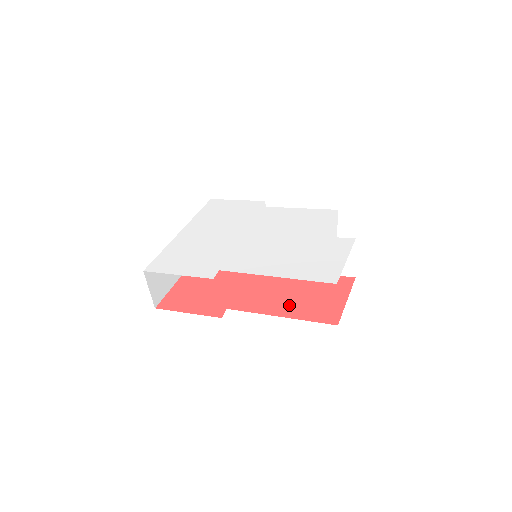
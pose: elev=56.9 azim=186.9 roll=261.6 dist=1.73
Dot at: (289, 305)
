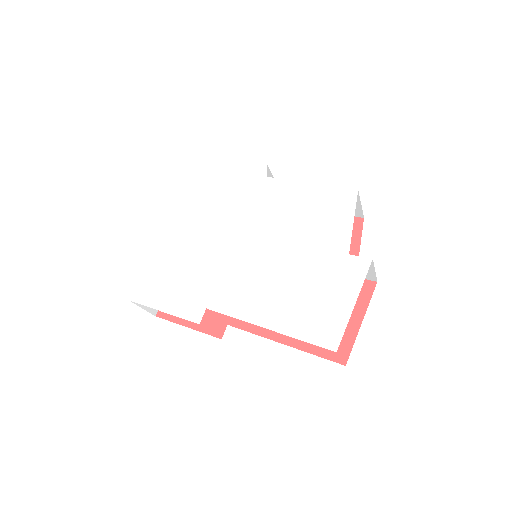
Dot at: occluded
